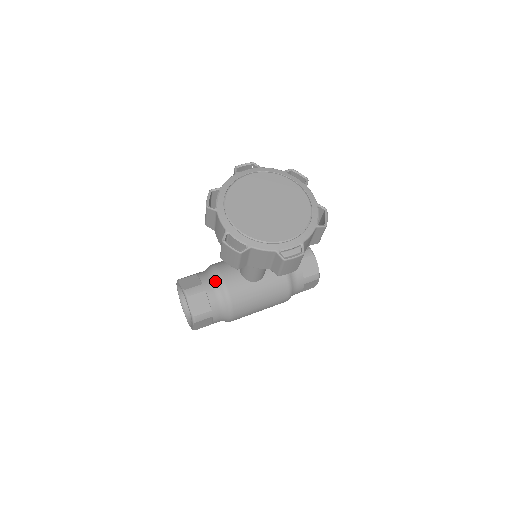
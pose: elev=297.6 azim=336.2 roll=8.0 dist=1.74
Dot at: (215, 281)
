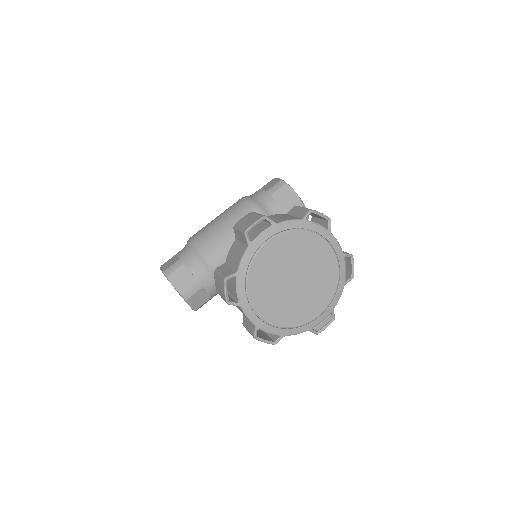
Dot at: (210, 274)
